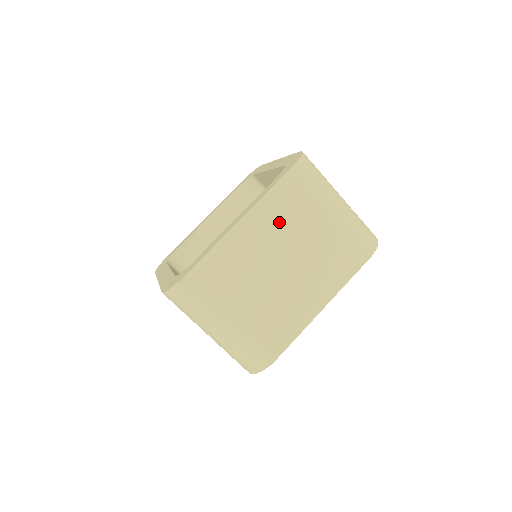
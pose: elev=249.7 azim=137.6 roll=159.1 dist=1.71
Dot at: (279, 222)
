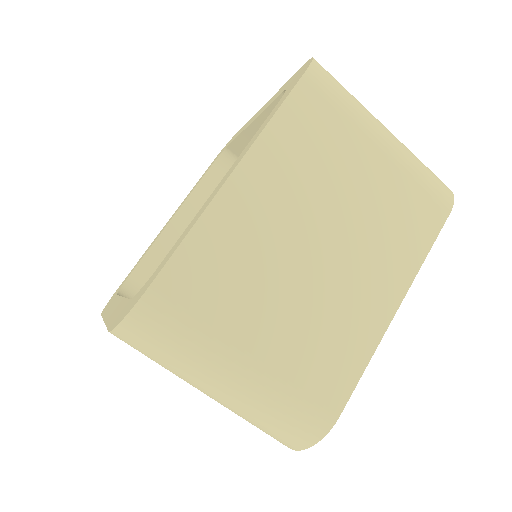
Dot at: (300, 169)
